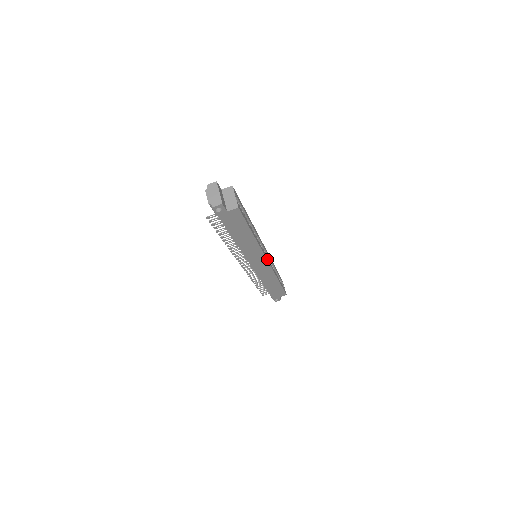
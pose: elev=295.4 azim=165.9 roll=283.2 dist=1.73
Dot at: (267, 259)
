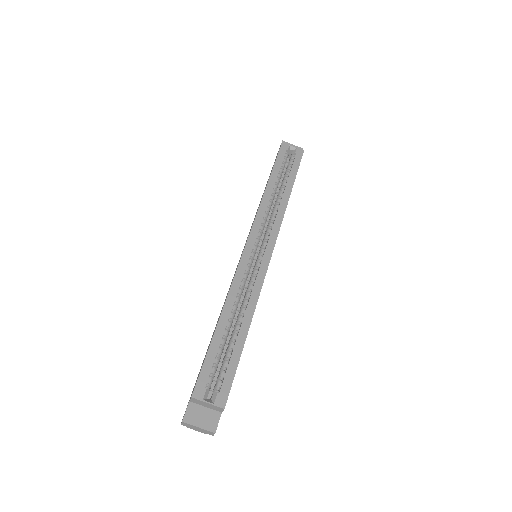
Dot at: (269, 255)
